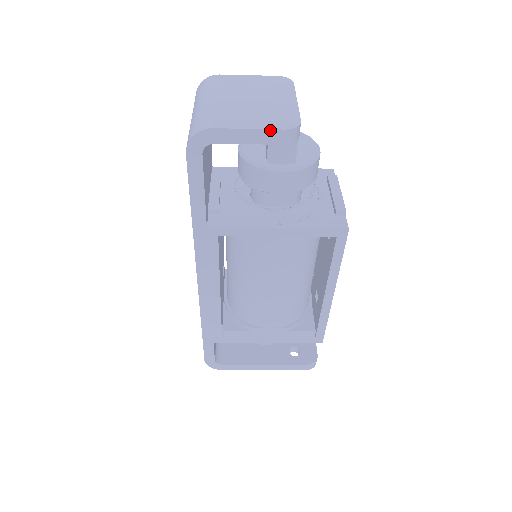
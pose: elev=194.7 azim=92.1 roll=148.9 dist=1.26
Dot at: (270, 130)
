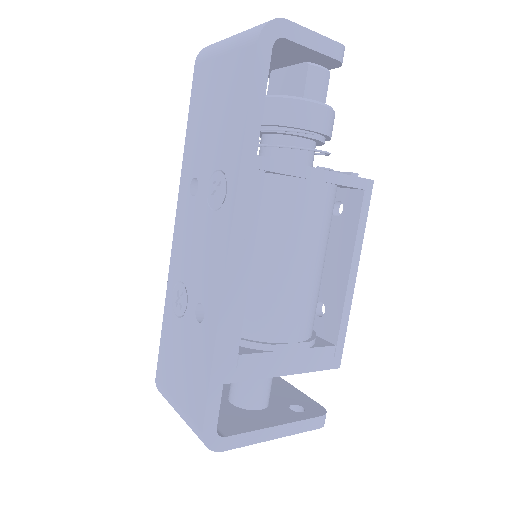
Dot at: (330, 40)
